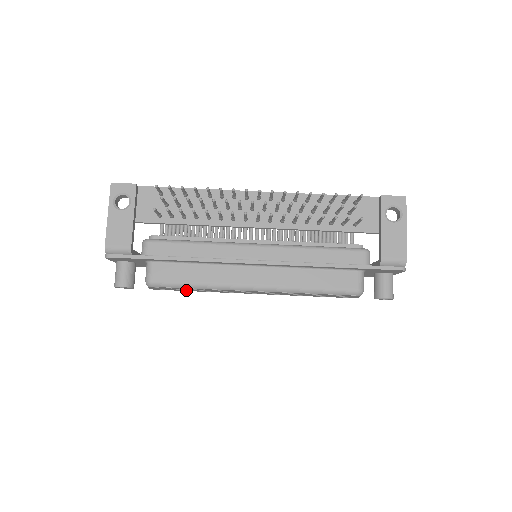
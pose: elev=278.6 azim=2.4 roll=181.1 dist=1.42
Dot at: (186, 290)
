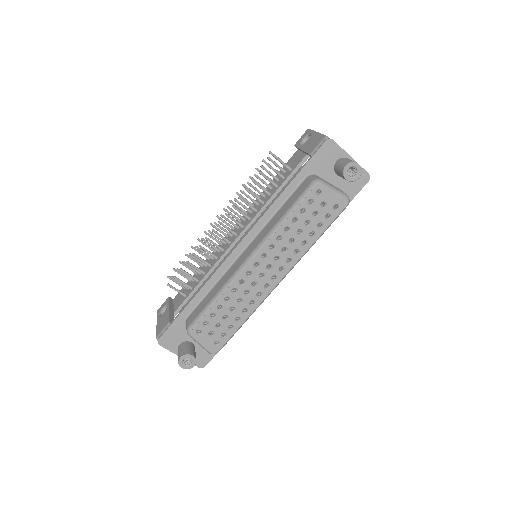
Dot at: (233, 328)
